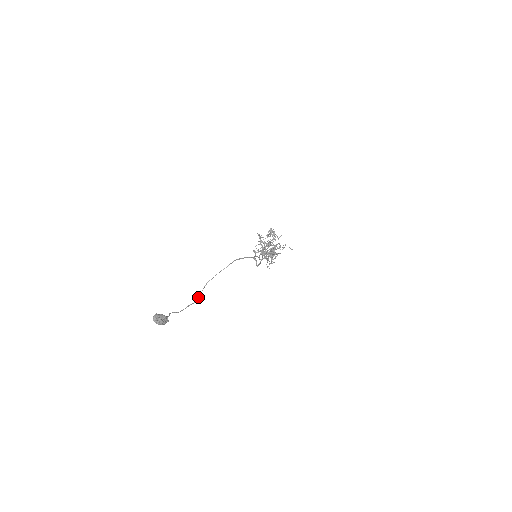
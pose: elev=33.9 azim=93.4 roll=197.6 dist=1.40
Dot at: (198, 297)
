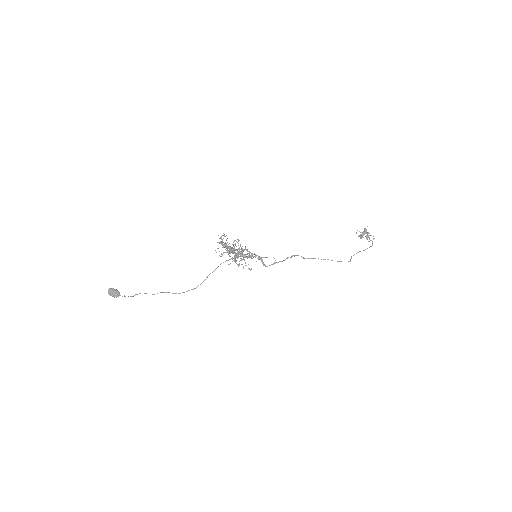
Dot at: occluded
